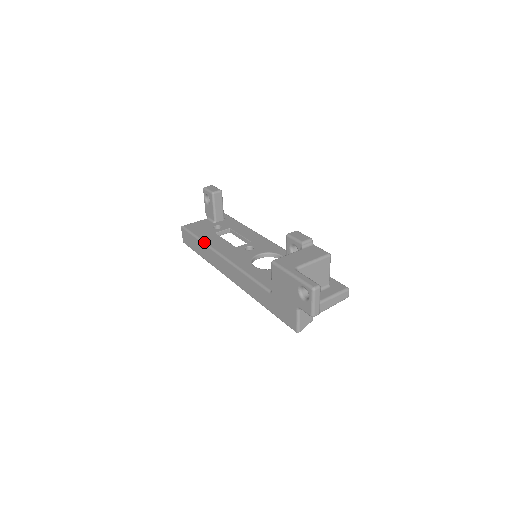
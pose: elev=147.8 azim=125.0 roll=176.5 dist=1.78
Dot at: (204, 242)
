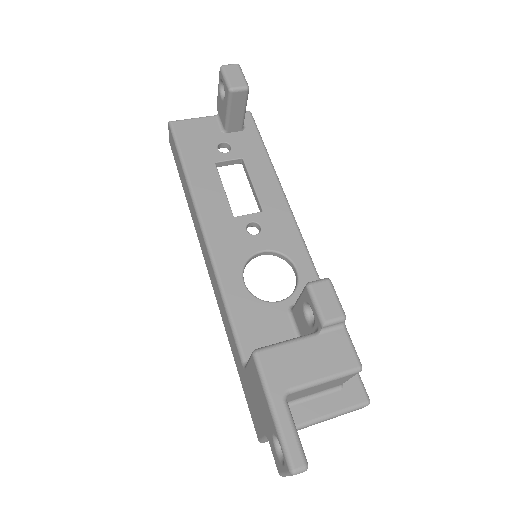
Dot at: (188, 182)
